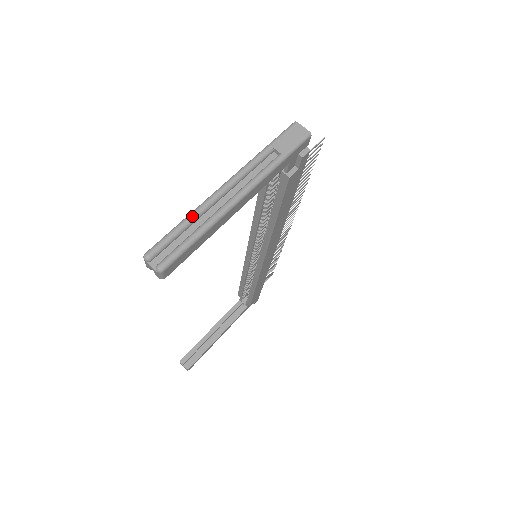
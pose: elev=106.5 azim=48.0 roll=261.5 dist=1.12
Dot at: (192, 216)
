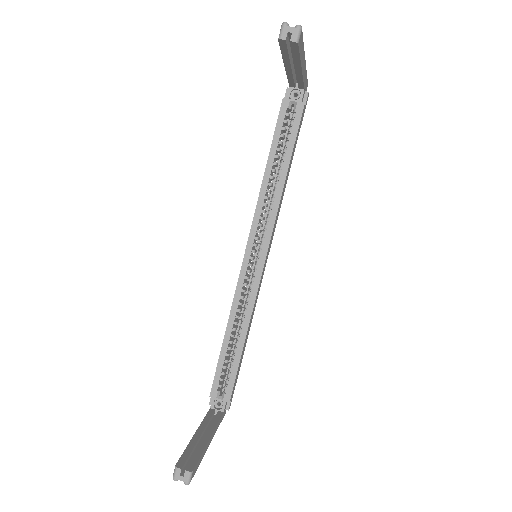
Dot at: occluded
